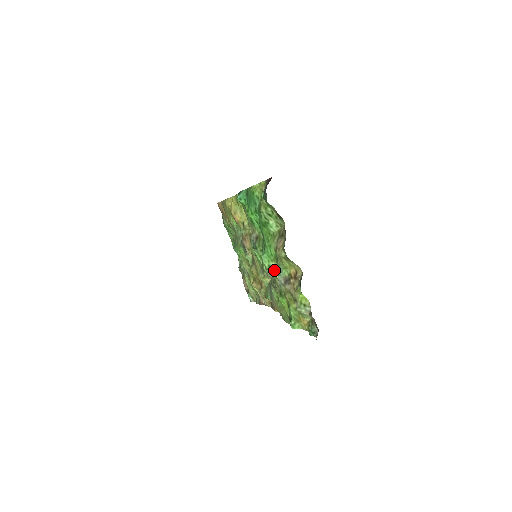
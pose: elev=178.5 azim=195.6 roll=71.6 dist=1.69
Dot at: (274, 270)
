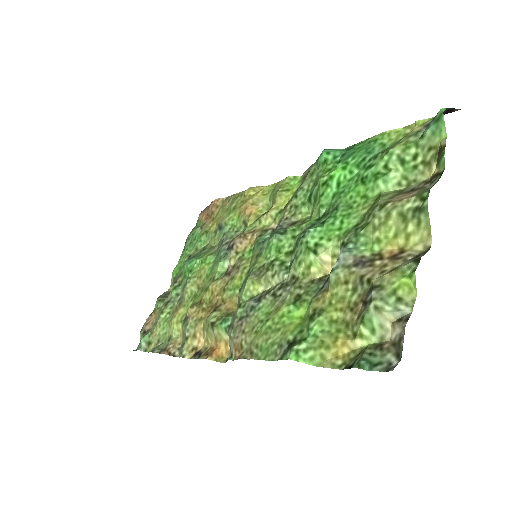
Dot at: (322, 254)
